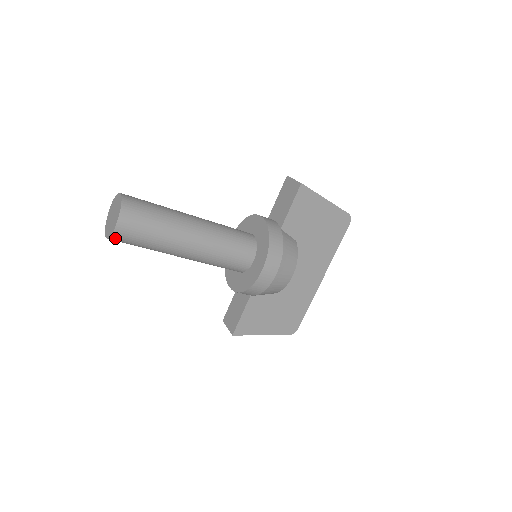
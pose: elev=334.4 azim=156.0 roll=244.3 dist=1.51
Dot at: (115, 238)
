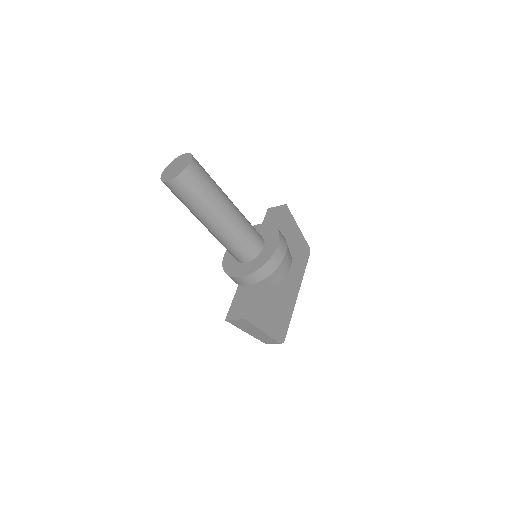
Dot at: (183, 177)
